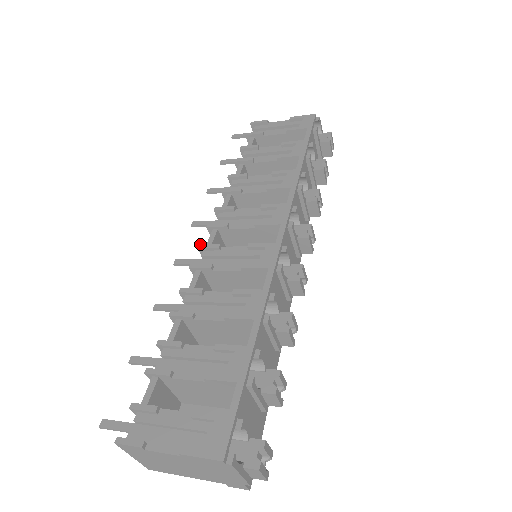
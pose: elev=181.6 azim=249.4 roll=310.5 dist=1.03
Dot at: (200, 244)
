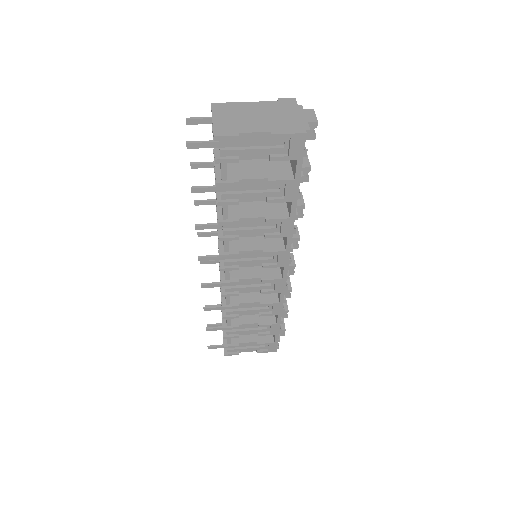
Dot at: (222, 283)
